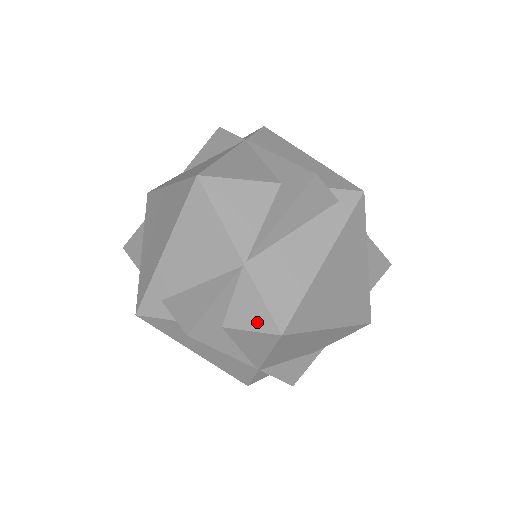
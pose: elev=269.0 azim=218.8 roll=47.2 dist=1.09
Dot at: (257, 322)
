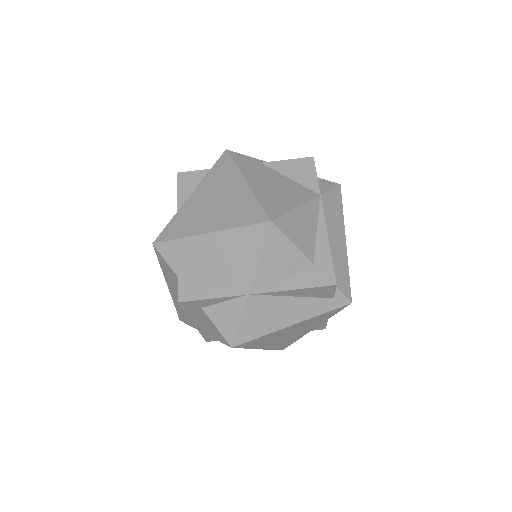
Dot at: (225, 328)
